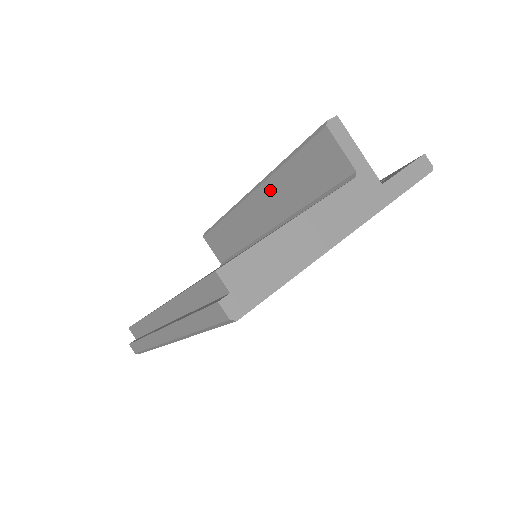
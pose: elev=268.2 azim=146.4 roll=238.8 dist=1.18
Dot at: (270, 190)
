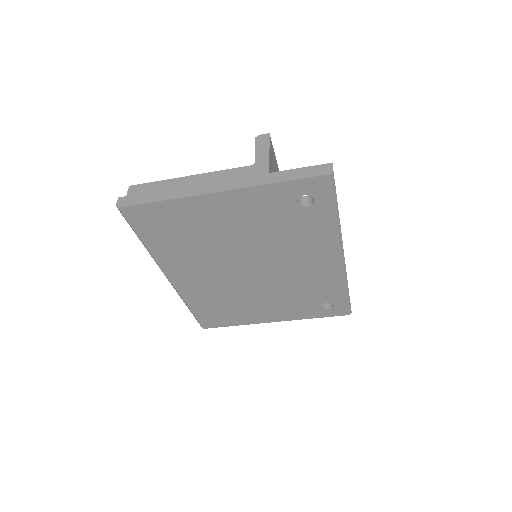
Dot at: occluded
